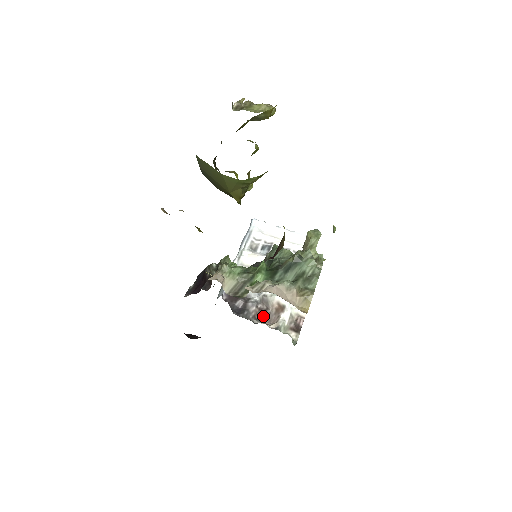
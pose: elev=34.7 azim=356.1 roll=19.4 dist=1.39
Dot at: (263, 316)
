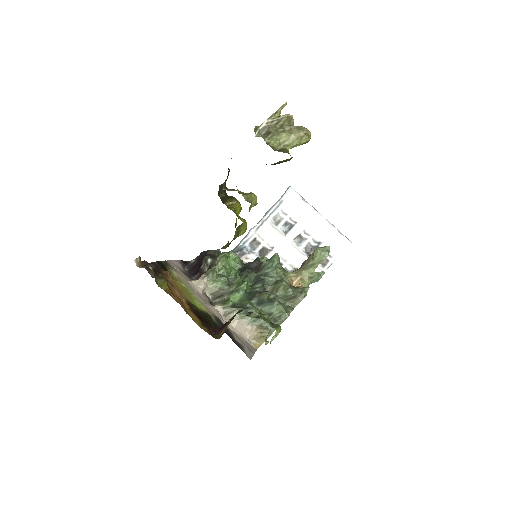
Dot at: occluded
